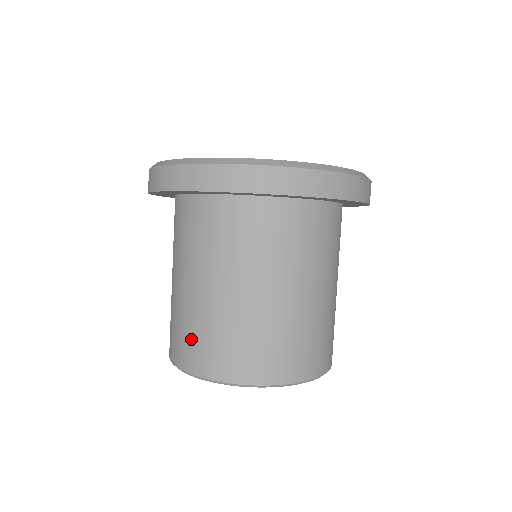
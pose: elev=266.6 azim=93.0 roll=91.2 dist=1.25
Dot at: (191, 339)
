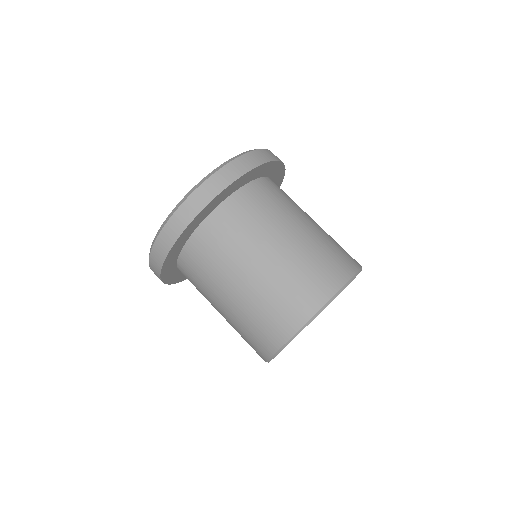
Dot at: (249, 340)
